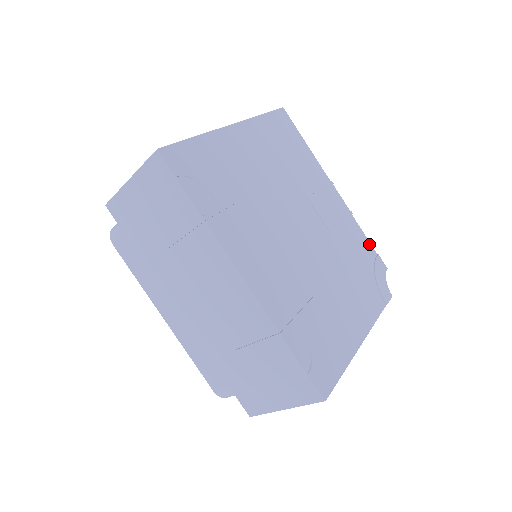
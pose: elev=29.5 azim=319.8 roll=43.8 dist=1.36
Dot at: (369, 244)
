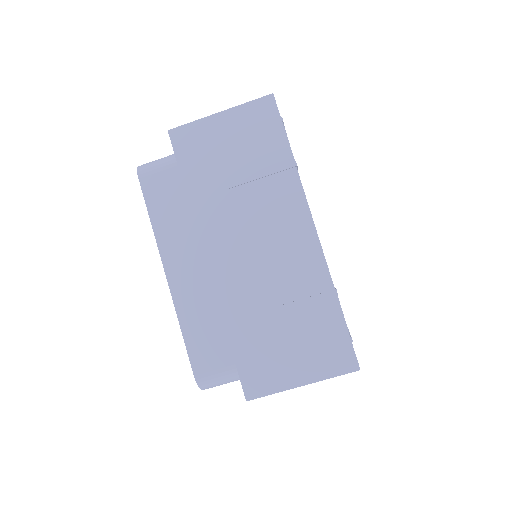
Dot at: occluded
